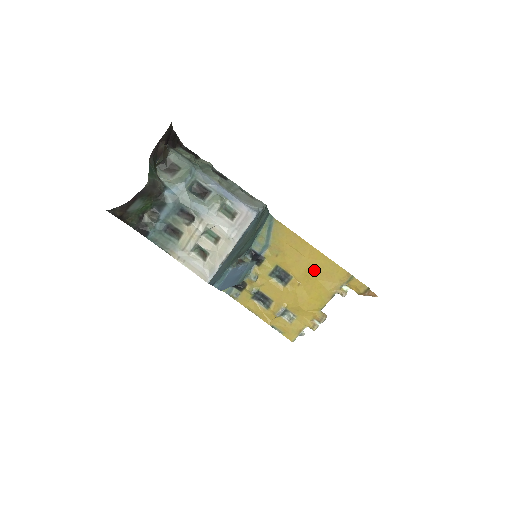
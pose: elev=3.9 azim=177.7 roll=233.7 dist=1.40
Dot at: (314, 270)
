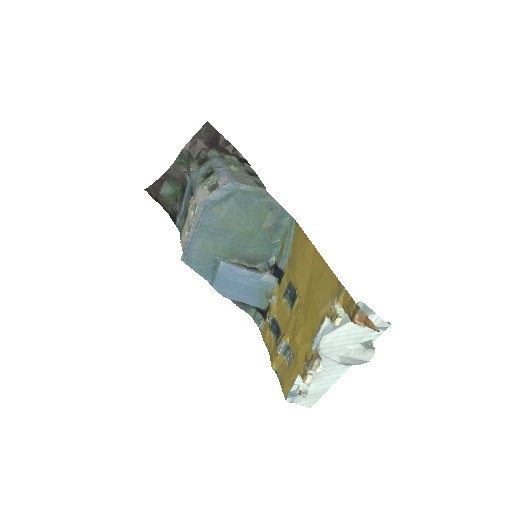
Dot at: (313, 282)
